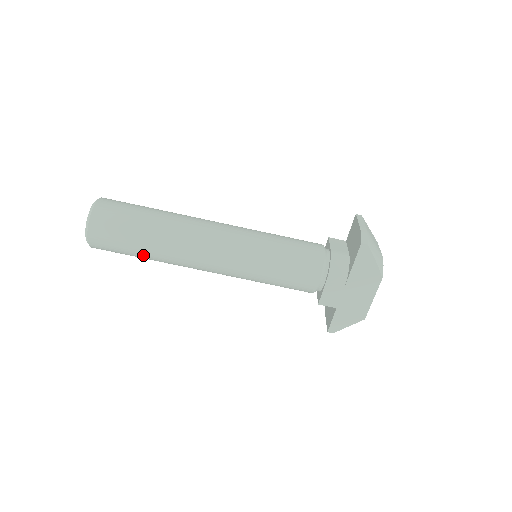
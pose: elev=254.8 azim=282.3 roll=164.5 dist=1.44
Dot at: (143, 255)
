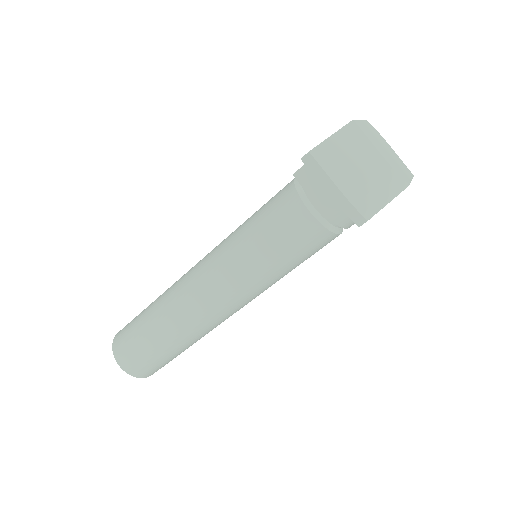
Dot at: occluded
